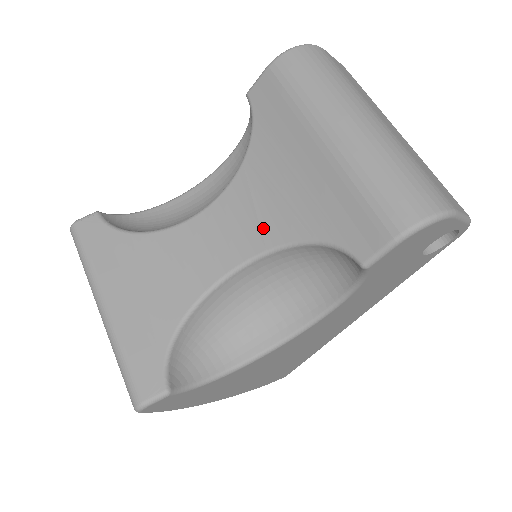
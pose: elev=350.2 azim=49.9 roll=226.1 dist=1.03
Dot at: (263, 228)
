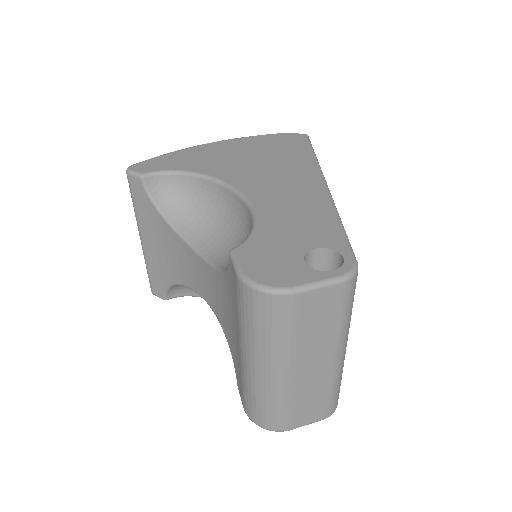
Dot at: (218, 310)
